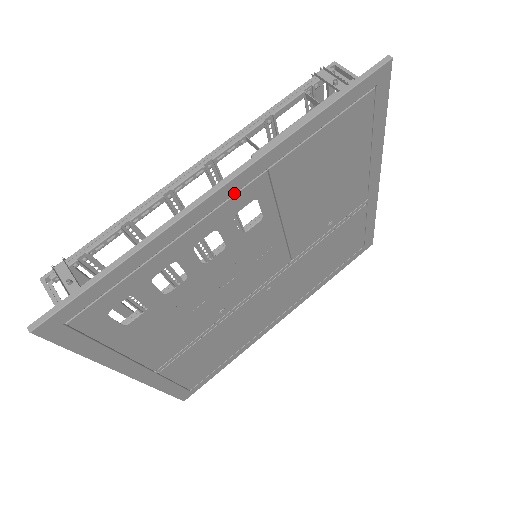
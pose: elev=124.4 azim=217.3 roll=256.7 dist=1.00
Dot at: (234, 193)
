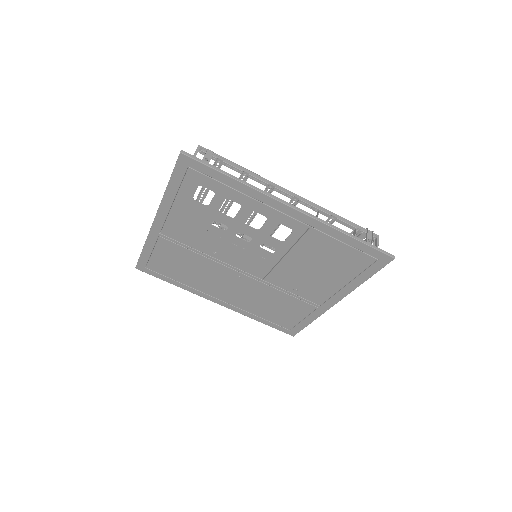
Dot at: (291, 216)
